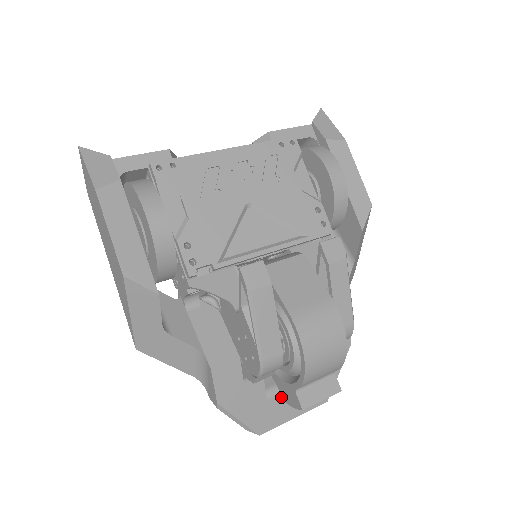
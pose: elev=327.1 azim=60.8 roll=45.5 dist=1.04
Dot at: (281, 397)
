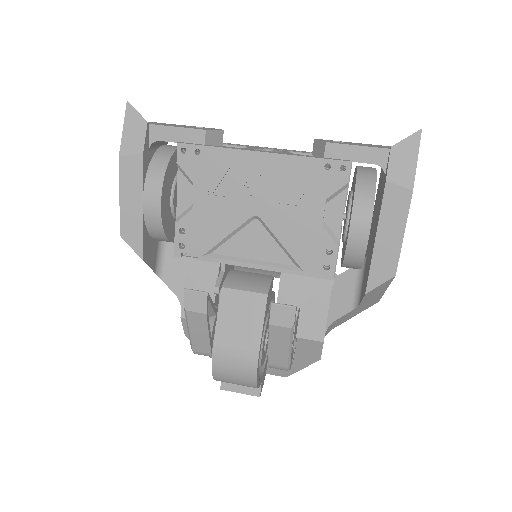
Dot at: occluded
